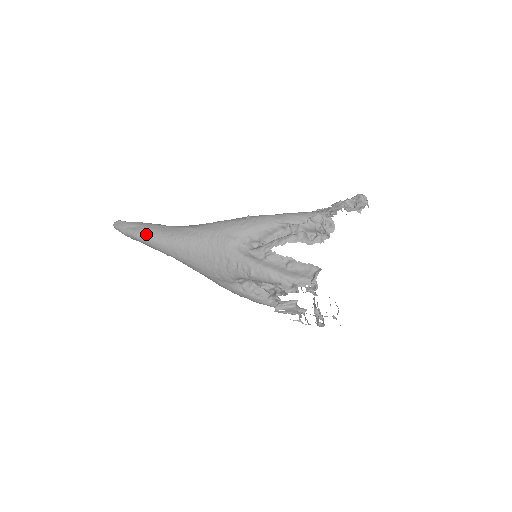
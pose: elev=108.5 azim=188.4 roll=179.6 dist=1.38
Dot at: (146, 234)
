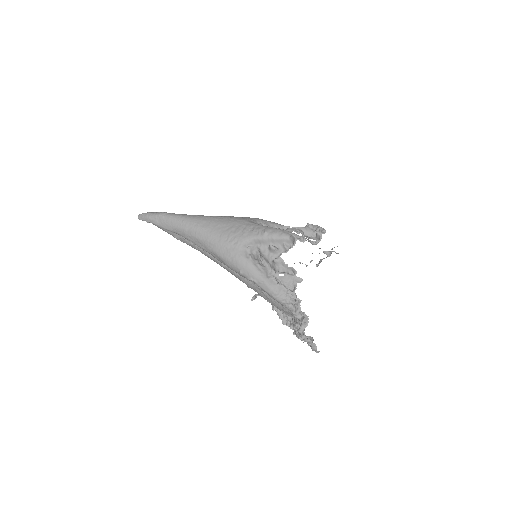
Dot at: (173, 213)
